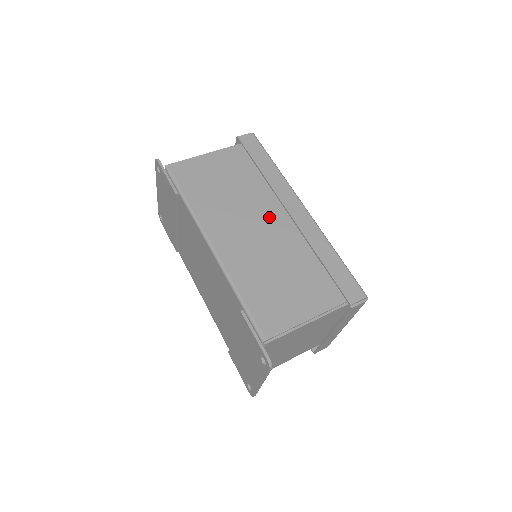
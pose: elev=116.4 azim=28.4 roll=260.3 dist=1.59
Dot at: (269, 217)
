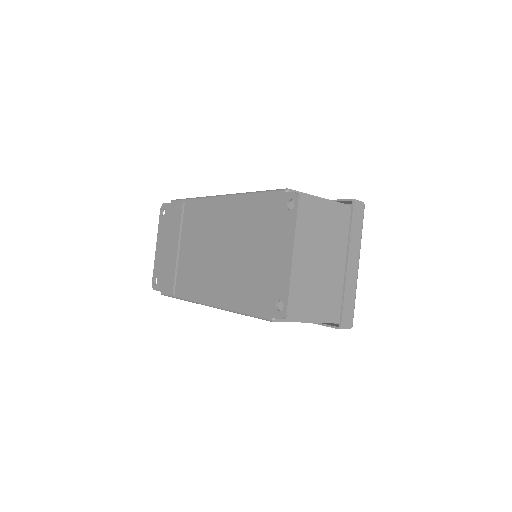
Dot at: occluded
